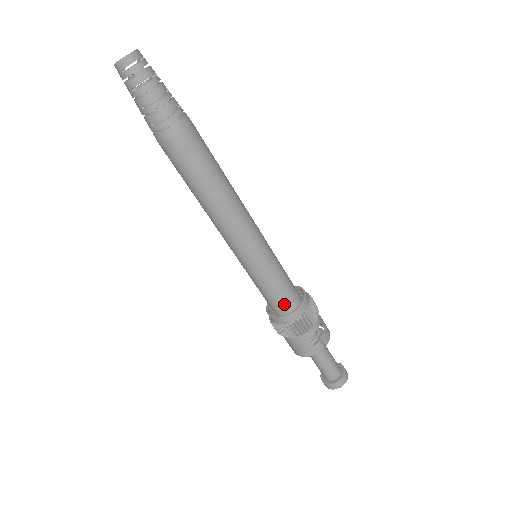
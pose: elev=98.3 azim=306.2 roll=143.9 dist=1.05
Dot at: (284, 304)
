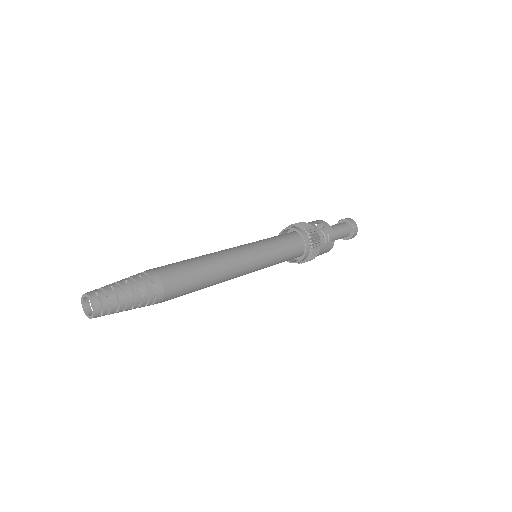
Dot at: (296, 252)
